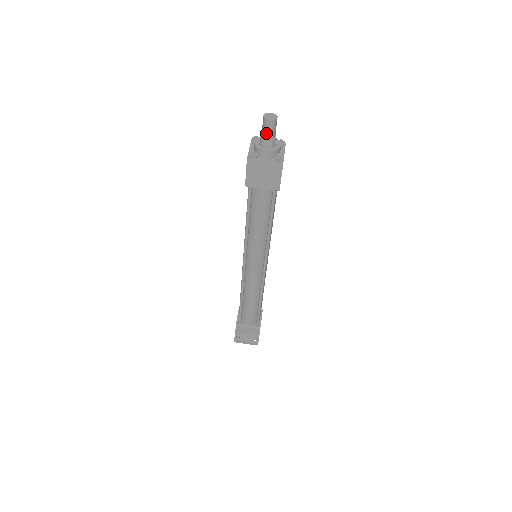
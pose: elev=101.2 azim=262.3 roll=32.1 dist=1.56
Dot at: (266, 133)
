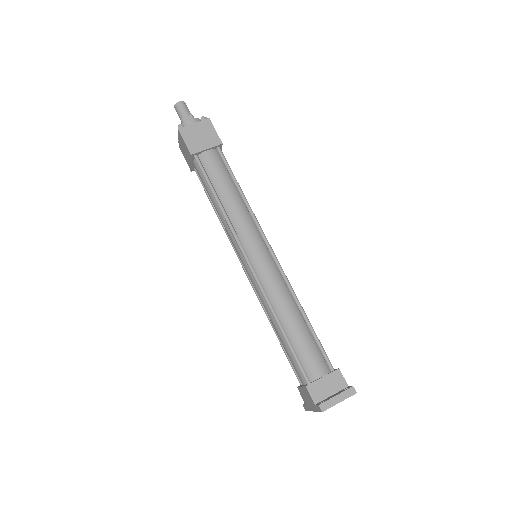
Dot at: (183, 113)
